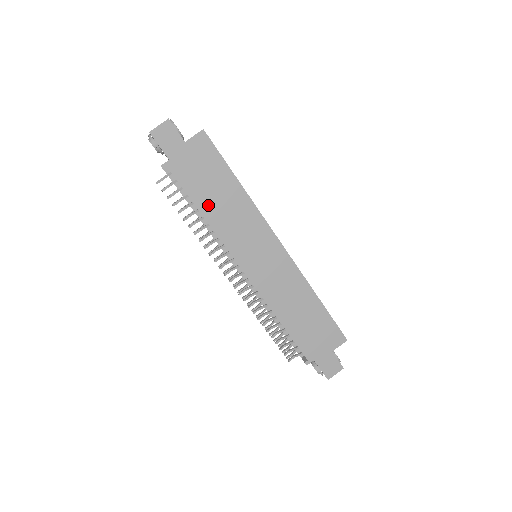
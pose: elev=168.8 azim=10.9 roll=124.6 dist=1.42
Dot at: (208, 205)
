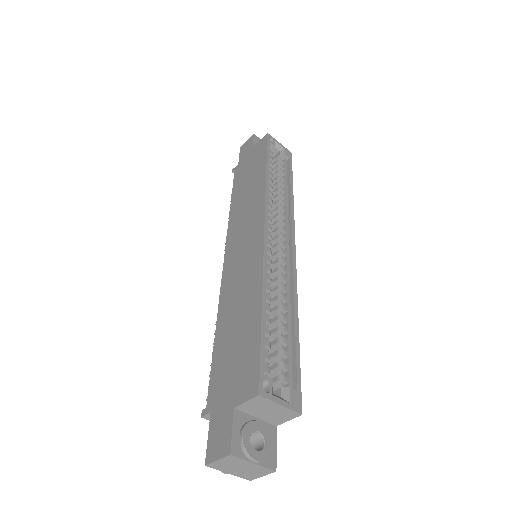
Dot at: (238, 195)
